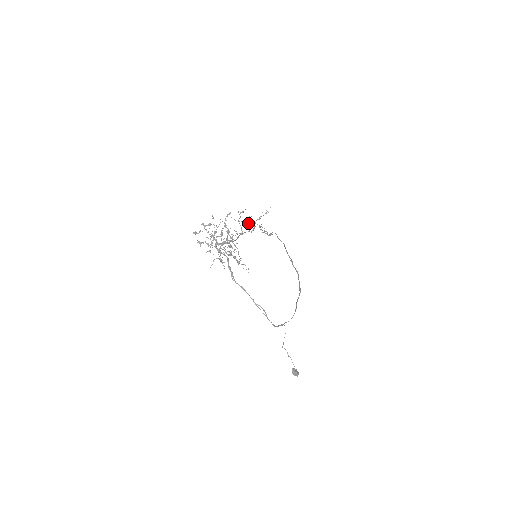
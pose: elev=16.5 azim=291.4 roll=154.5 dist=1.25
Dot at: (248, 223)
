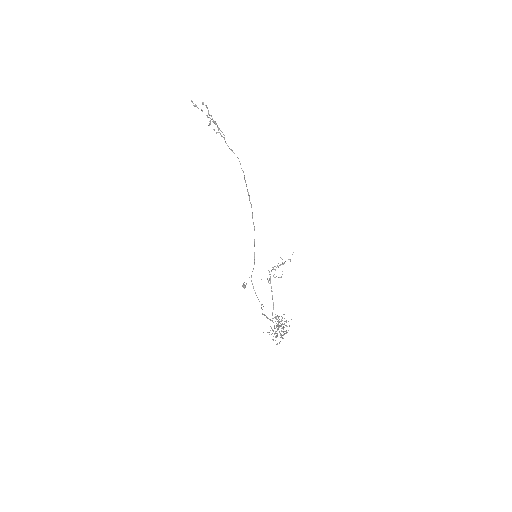
Dot at: occluded
